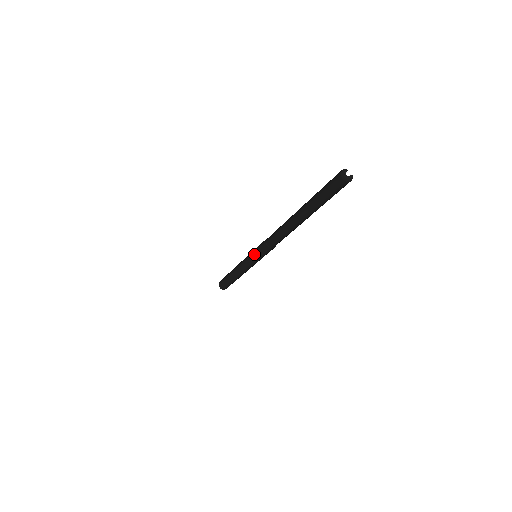
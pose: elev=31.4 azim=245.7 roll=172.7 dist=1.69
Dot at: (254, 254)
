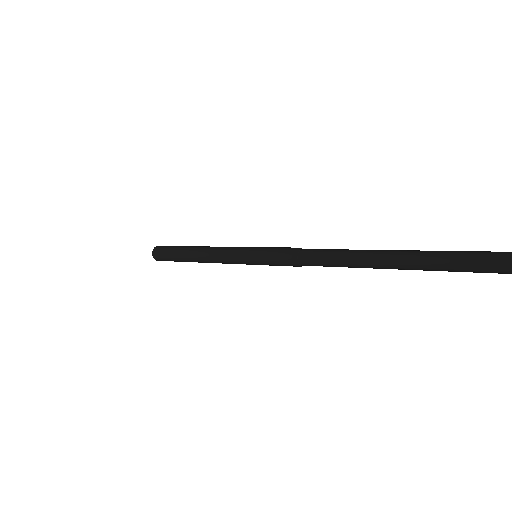
Dot at: (263, 249)
